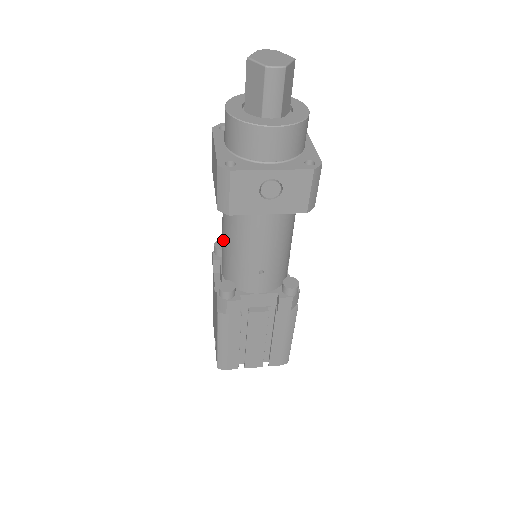
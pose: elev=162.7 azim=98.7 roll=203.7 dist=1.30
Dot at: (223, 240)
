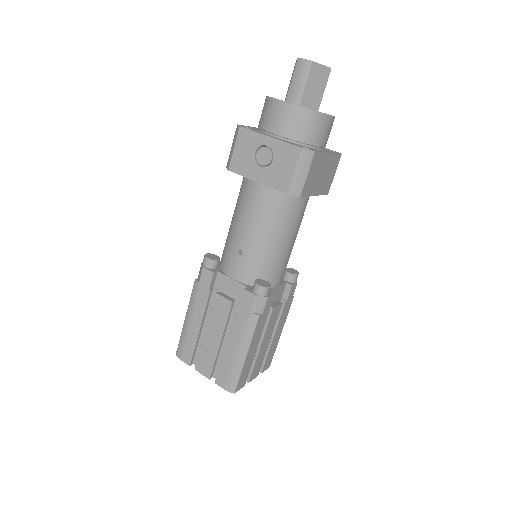
Dot at: occluded
